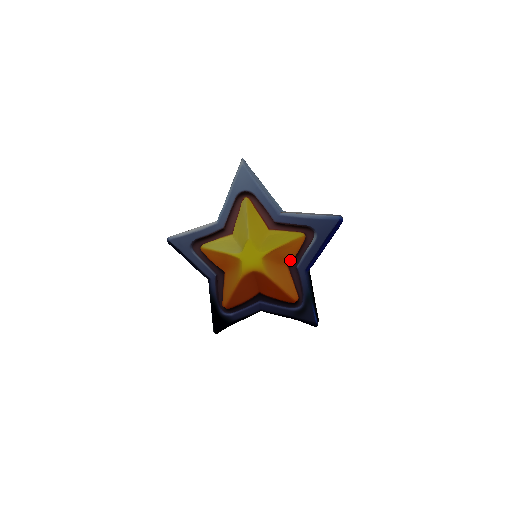
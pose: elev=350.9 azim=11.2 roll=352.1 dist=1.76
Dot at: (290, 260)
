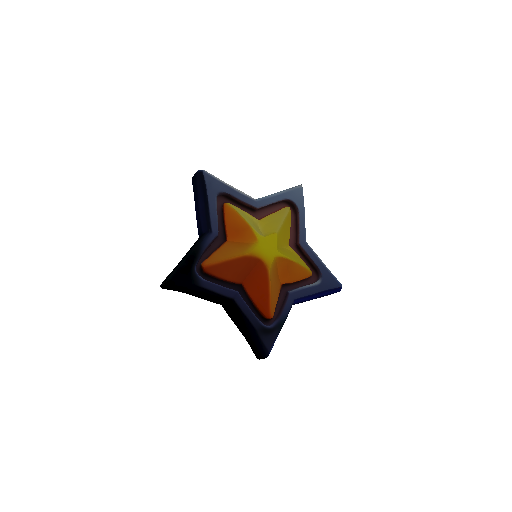
Dot at: (288, 281)
